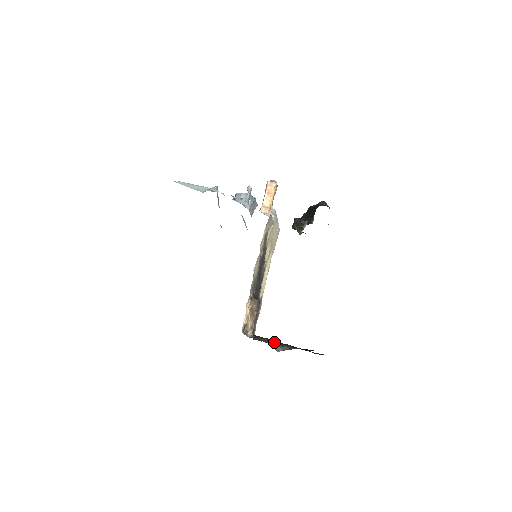
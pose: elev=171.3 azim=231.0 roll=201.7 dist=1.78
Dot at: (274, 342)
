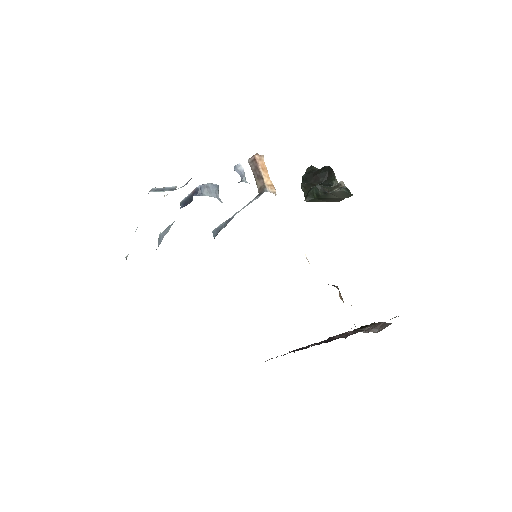
Dot at: (357, 330)
